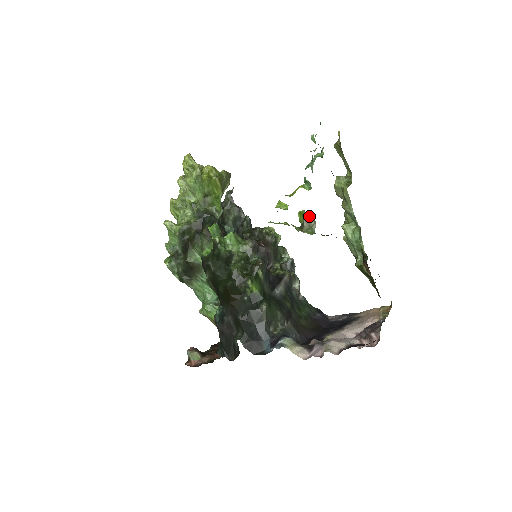
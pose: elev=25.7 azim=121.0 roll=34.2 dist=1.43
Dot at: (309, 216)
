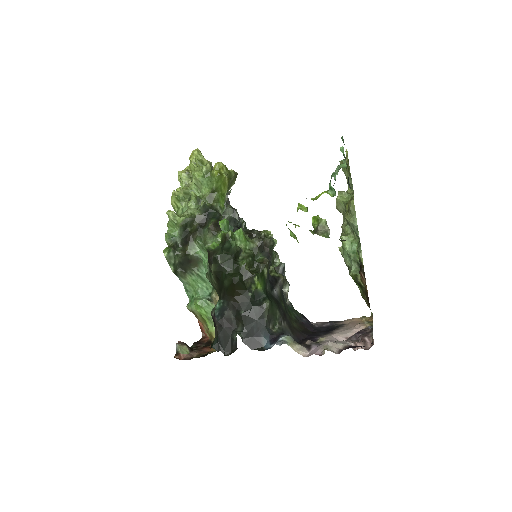
Dot at: (324, 221)
